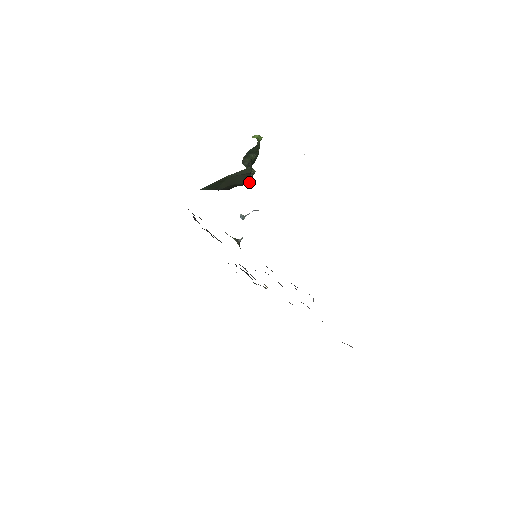
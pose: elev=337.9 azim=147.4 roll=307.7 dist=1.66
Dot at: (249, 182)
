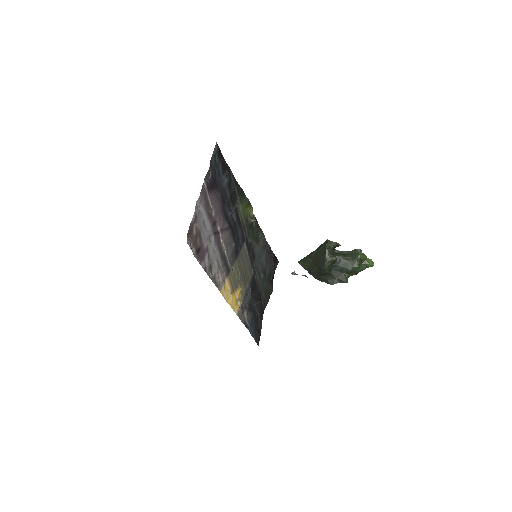
Dot at: (325, 264)
